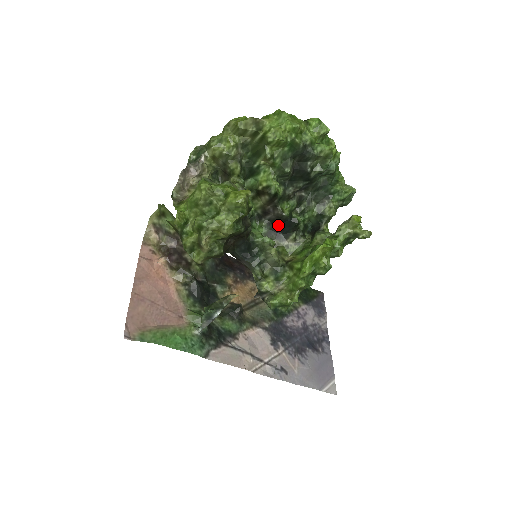
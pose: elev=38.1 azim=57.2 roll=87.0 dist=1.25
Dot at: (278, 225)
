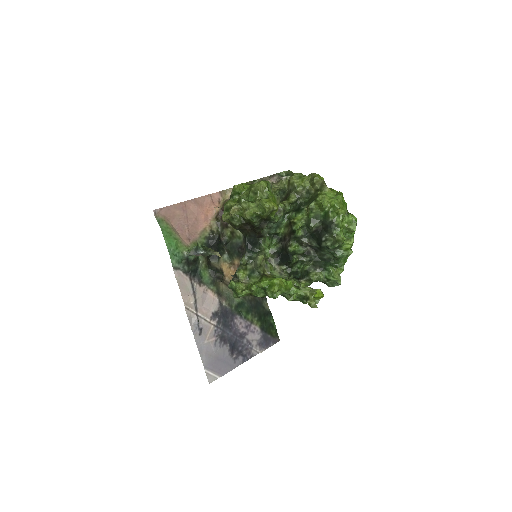
Dot at: (283, 253)
